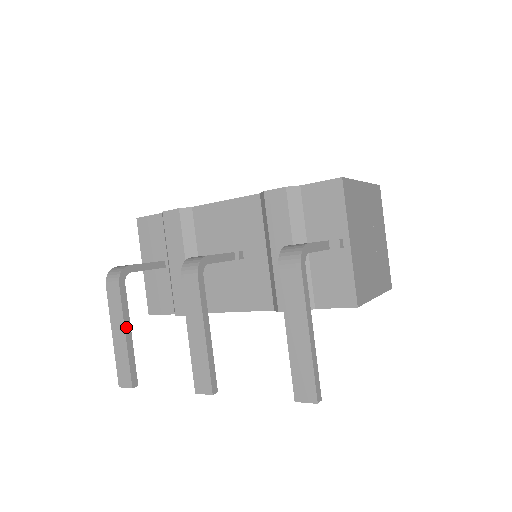
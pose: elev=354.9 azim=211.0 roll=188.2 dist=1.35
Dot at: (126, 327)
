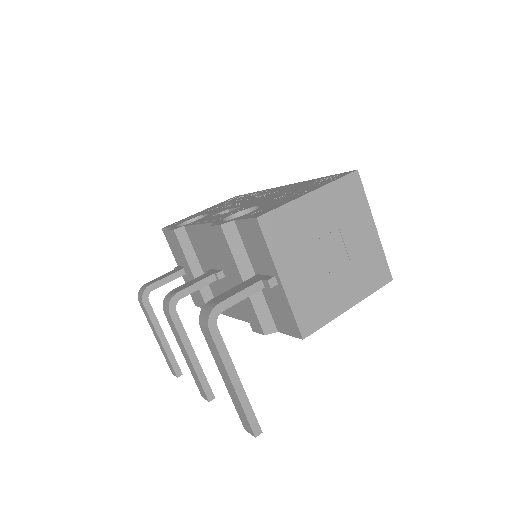
Dot at: (159, 334)
